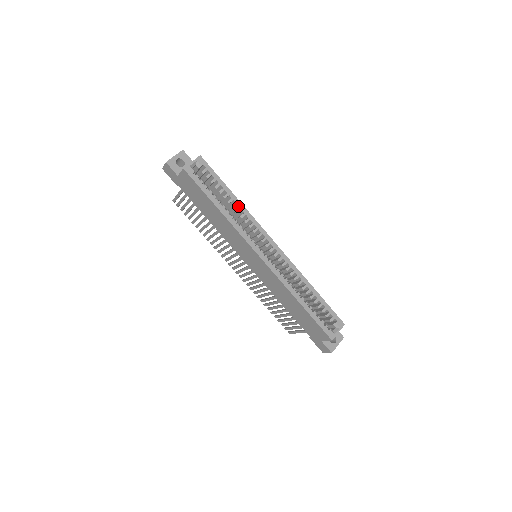
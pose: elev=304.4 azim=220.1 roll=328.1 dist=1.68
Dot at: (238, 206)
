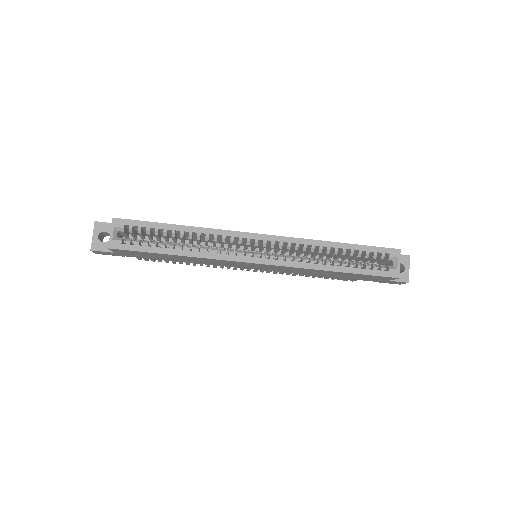
Dot at: (194, 233)
